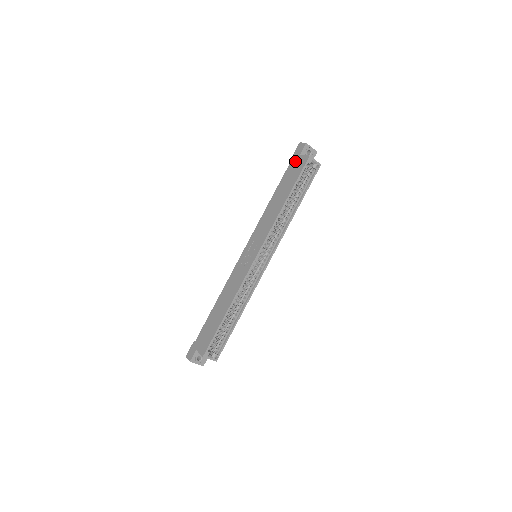
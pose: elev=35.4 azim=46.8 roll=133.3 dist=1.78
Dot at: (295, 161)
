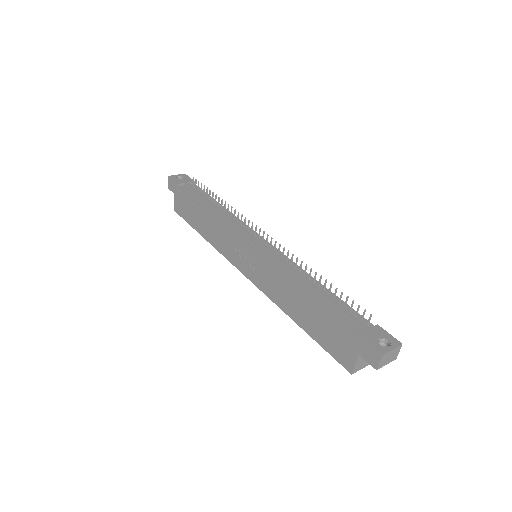
Dot at: (349, 344)
